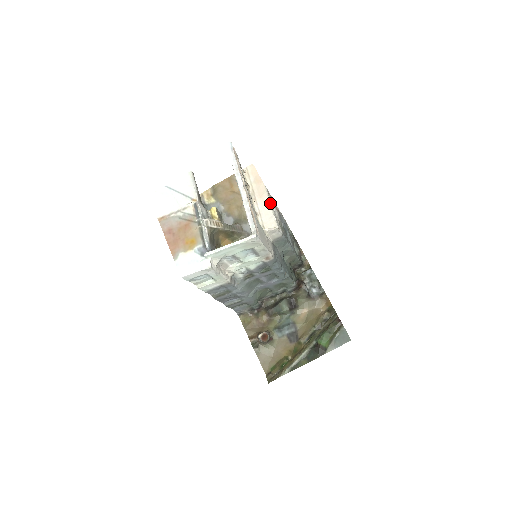
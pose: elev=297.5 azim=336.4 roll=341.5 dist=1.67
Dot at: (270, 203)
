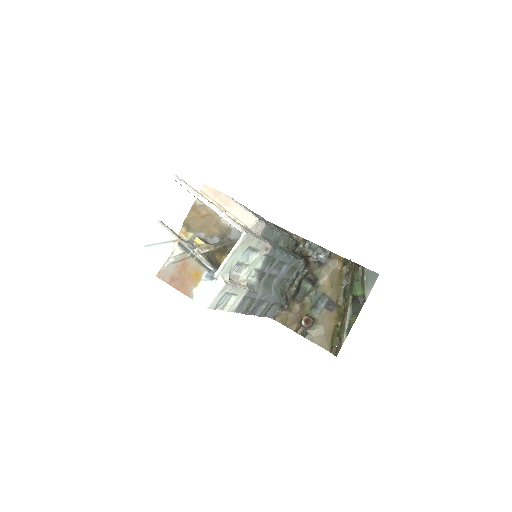
Dot at: (239, 204)
